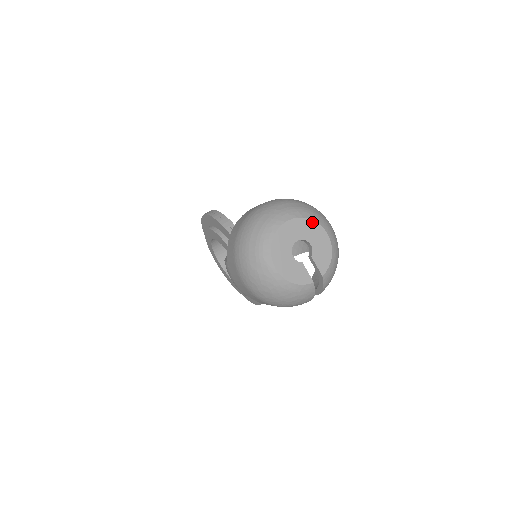
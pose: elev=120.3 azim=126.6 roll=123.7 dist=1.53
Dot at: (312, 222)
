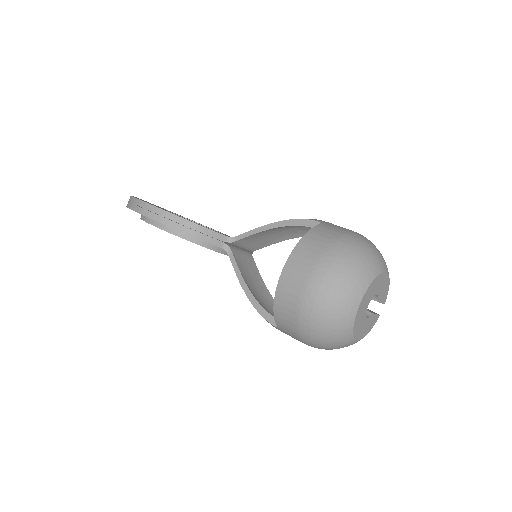
Dot at: (377, 278)
